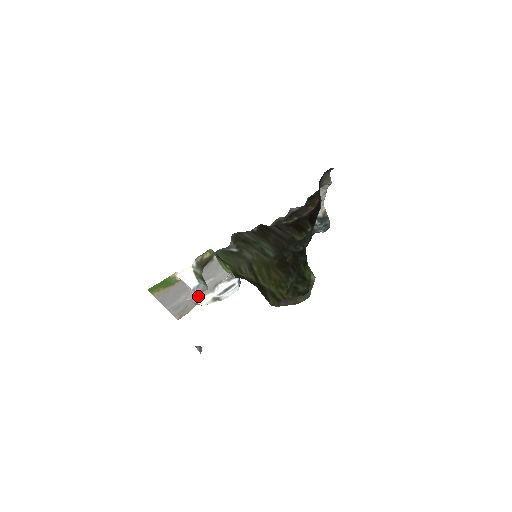
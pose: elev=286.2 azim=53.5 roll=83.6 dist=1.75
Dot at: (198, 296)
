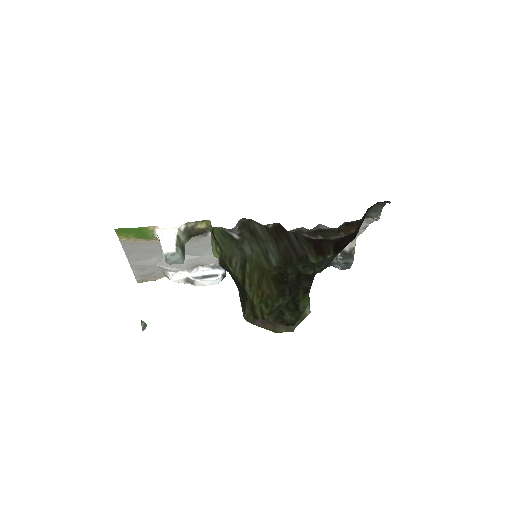
Dot at: (171, 267)
